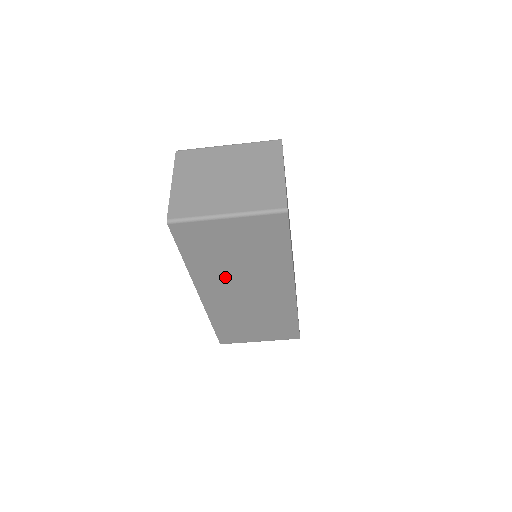
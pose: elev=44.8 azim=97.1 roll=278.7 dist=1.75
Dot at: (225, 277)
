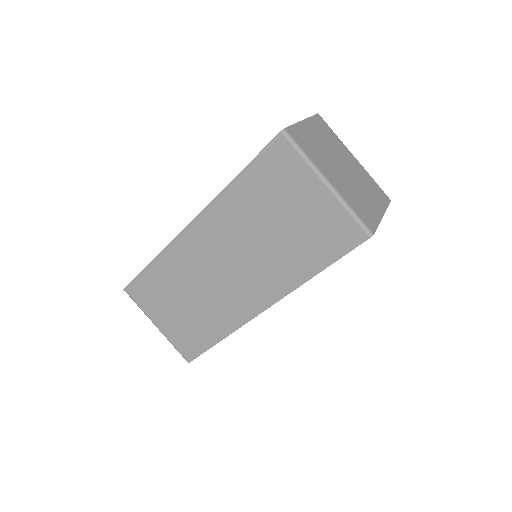
Dot at: (236, 233)
